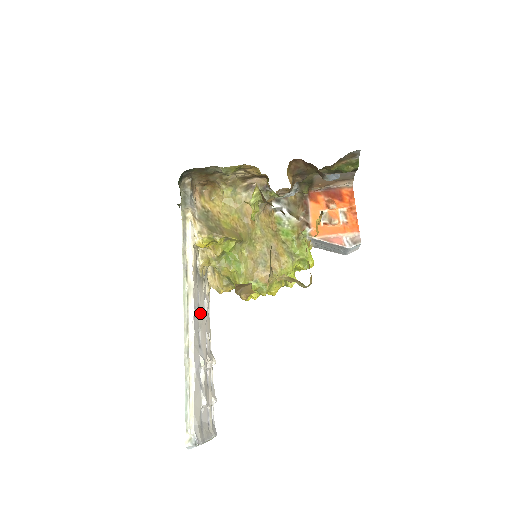
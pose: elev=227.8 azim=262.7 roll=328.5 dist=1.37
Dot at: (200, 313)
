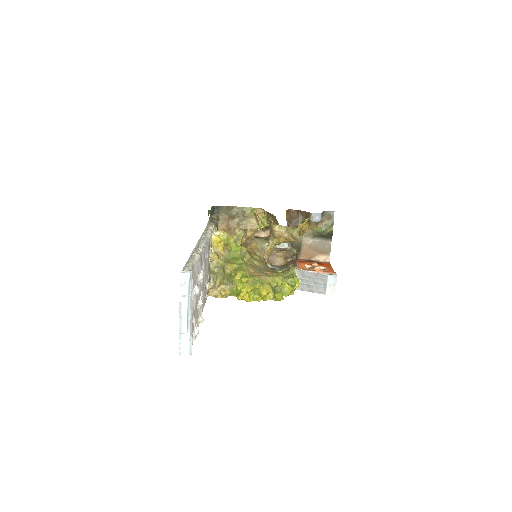
Dot at: (205, 268)
